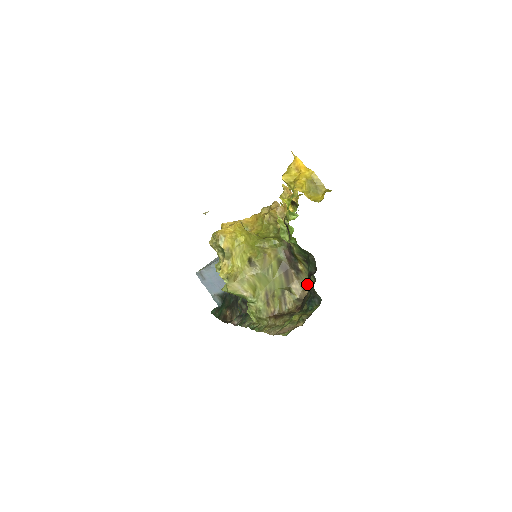
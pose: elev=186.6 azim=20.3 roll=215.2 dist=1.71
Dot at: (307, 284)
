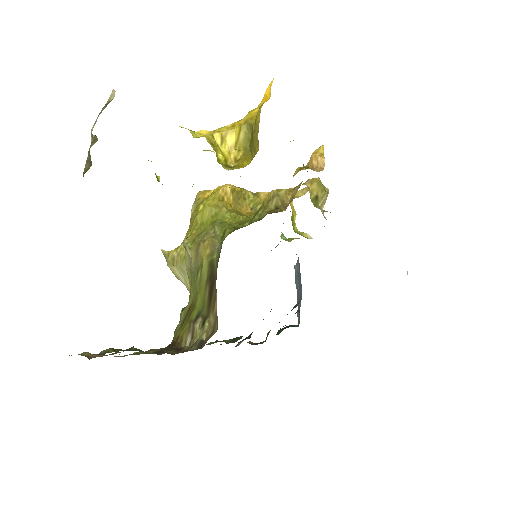
Dot at: occluded
